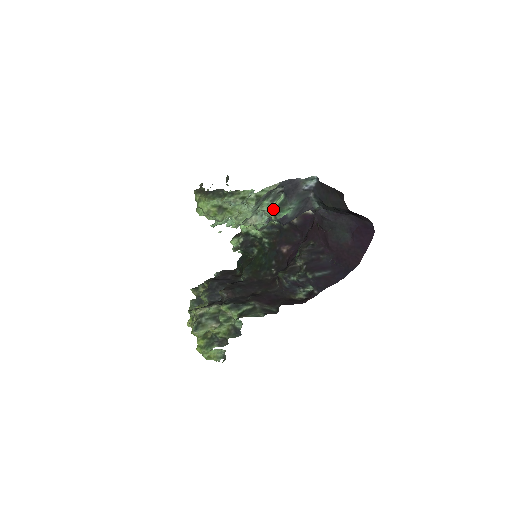
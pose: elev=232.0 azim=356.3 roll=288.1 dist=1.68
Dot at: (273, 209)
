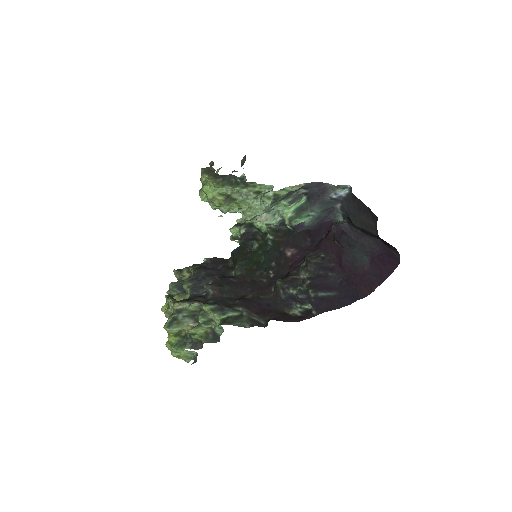
Dot at: (289, 212)
